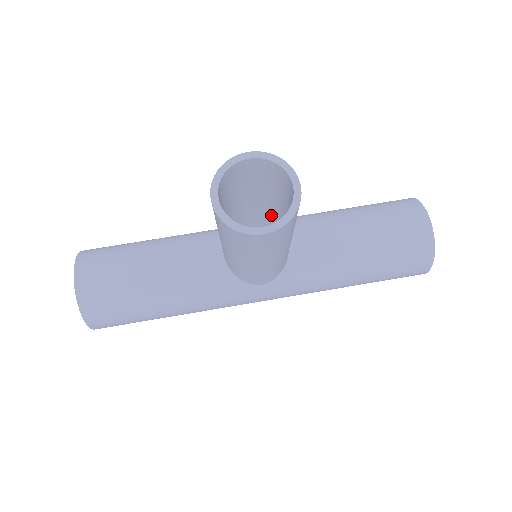
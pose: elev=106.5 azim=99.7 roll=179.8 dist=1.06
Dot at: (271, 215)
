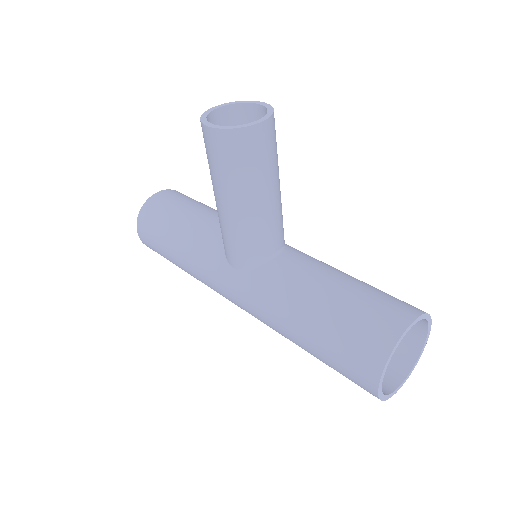
Dot at: occluded
